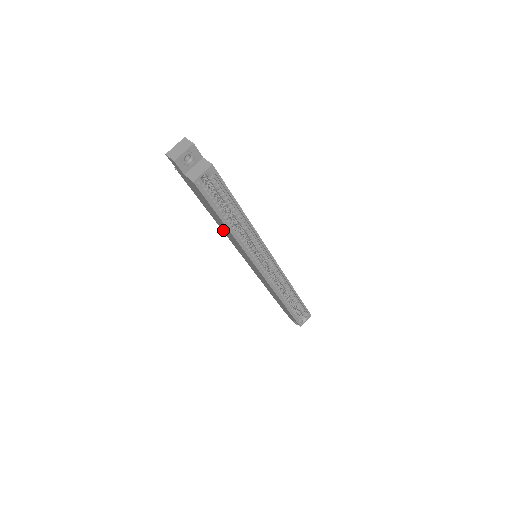
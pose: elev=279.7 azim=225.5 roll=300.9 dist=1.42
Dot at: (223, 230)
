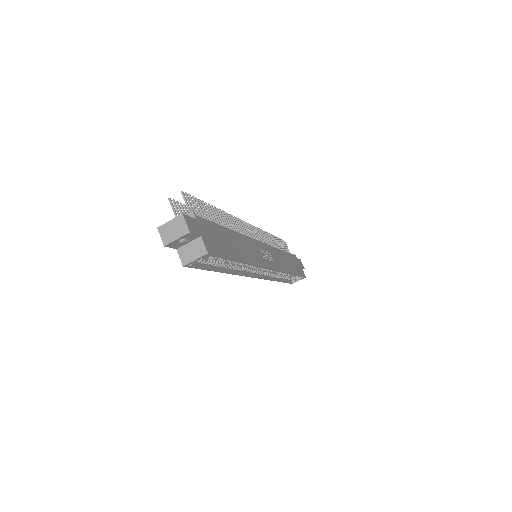
Dot at: occluded
